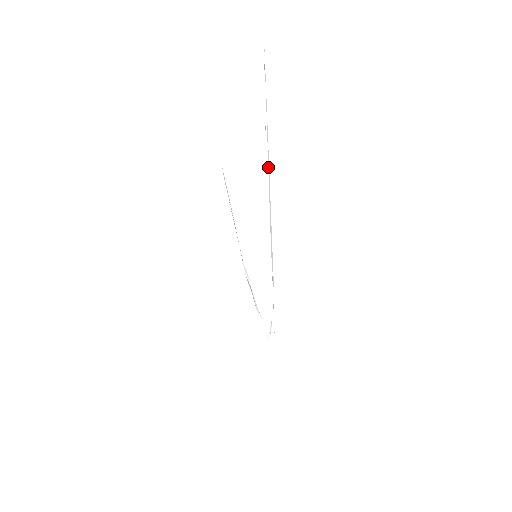
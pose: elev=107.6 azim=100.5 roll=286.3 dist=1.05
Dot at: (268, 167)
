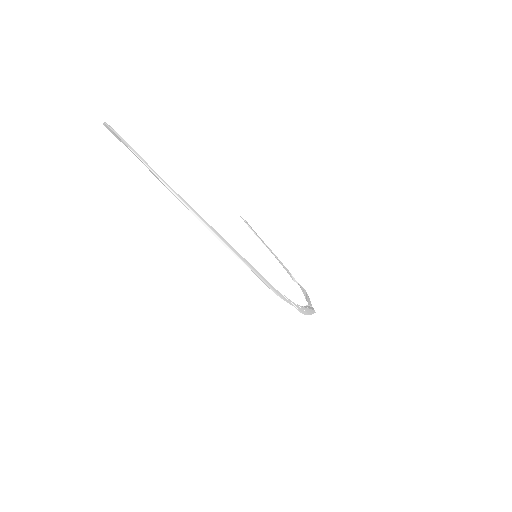
Dot at: (167, 187)
